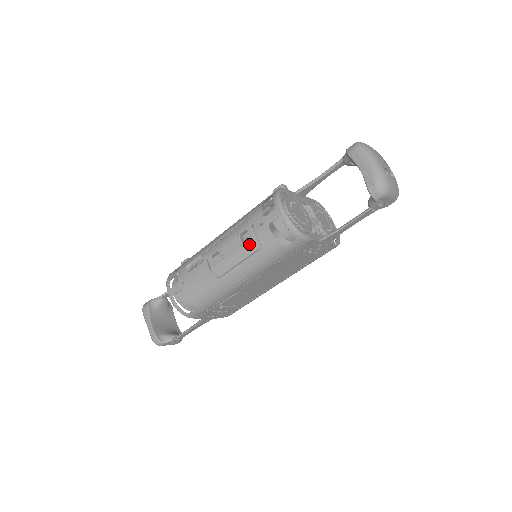
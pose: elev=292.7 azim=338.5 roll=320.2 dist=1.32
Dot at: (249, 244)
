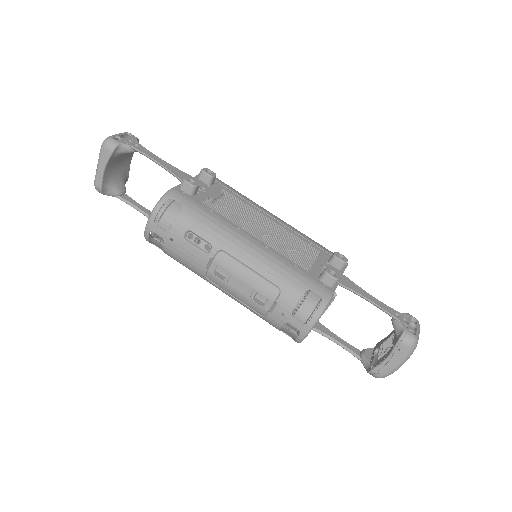
Dot at: (258, 307)
